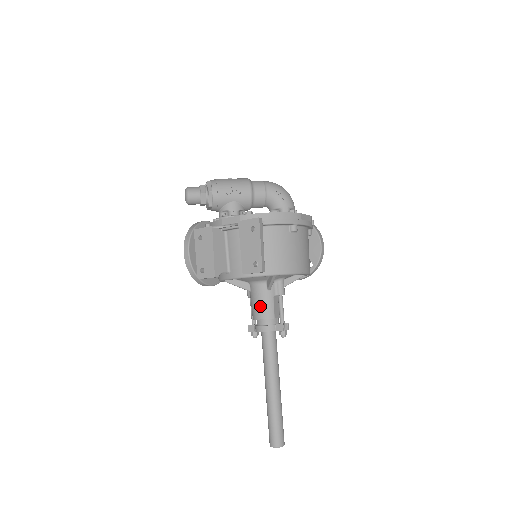
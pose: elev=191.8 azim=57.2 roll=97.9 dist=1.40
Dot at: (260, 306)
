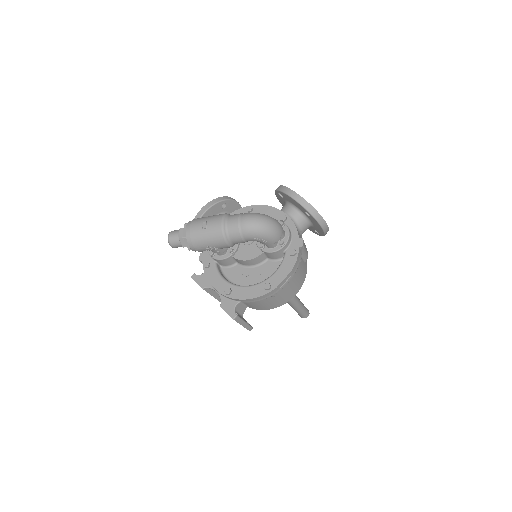
Dot at: occluded
